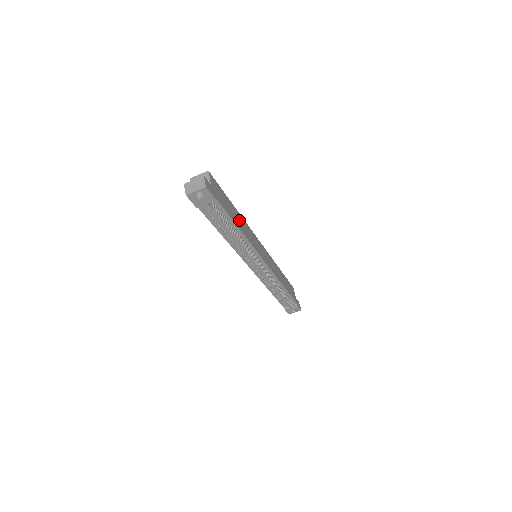
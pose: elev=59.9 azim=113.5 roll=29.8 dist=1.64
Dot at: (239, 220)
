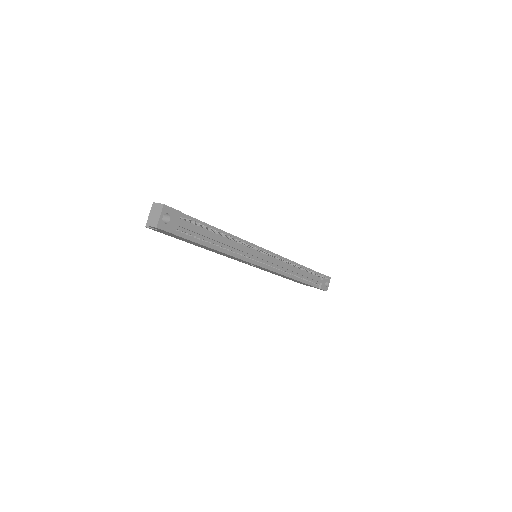
Dot at: occluded
